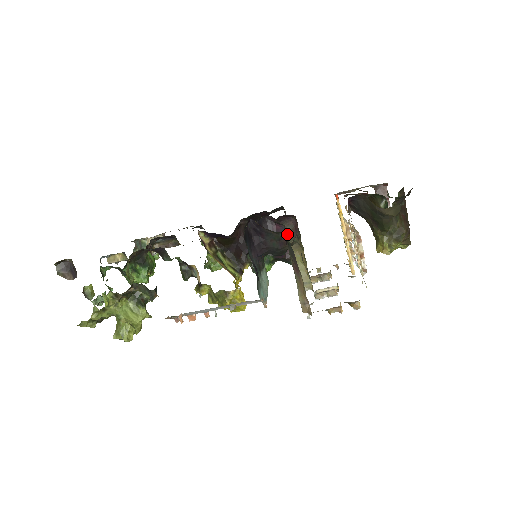
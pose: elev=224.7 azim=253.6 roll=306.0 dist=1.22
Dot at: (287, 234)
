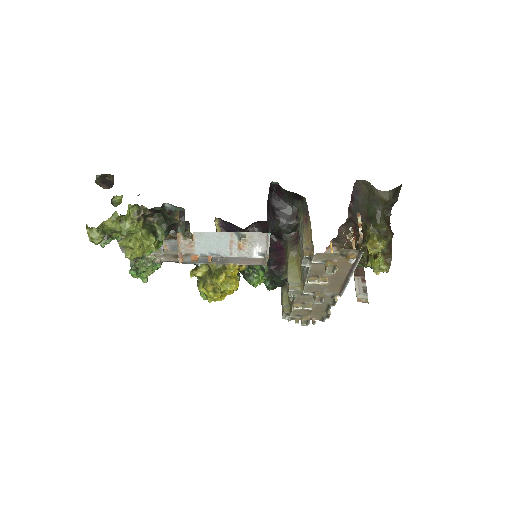
Dot at: (288, 243)
